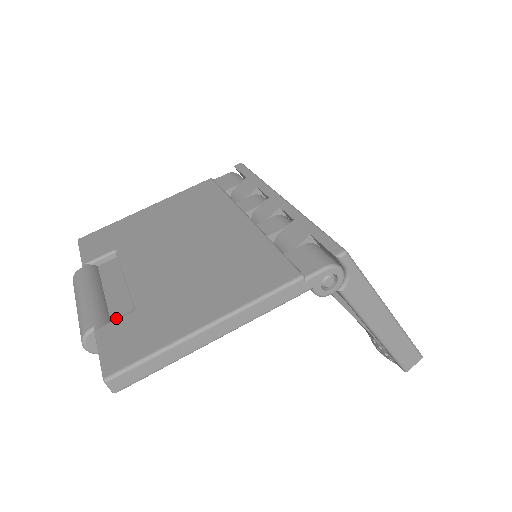
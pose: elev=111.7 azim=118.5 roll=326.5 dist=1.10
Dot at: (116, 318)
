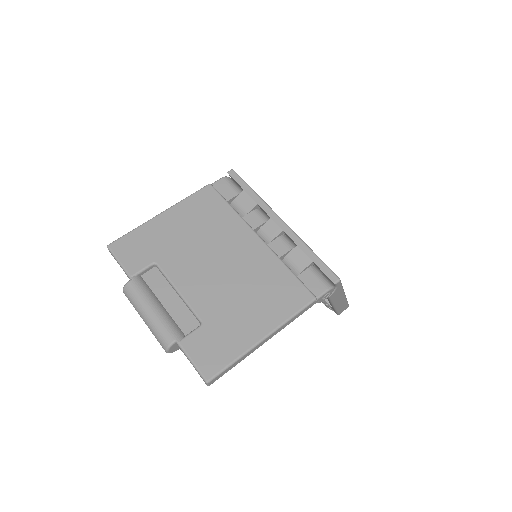
Dot at: (185, 329)
